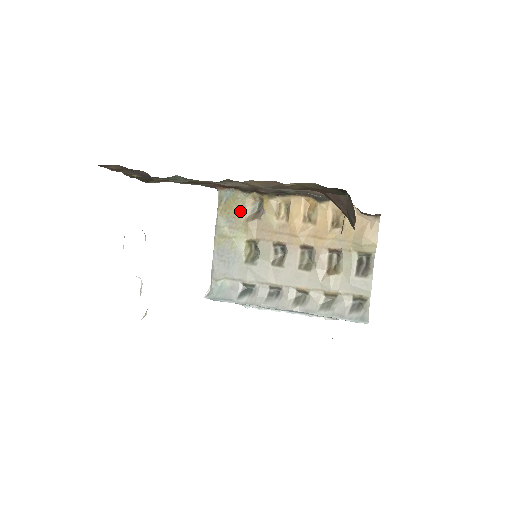
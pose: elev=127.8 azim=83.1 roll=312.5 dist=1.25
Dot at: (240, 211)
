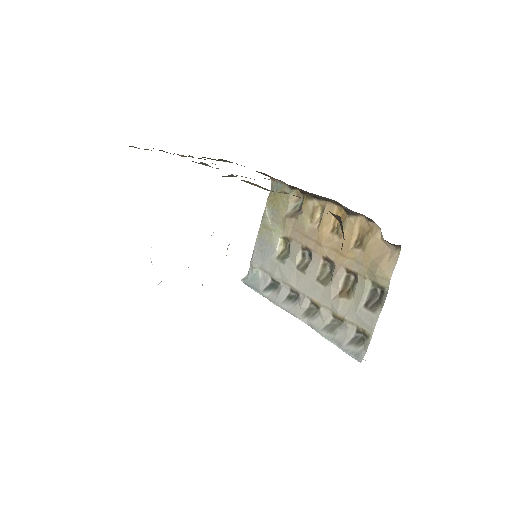
Dot at: (283, 206)
